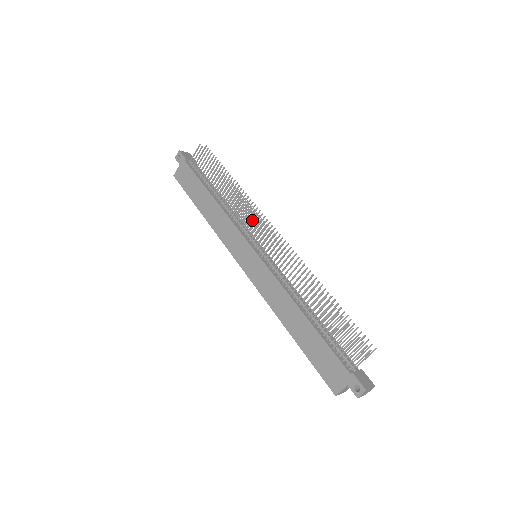
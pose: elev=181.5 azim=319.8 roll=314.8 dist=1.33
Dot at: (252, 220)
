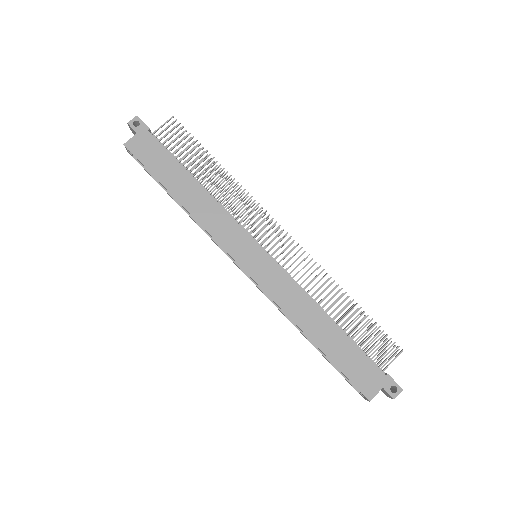
Dot at: (247, 216)
